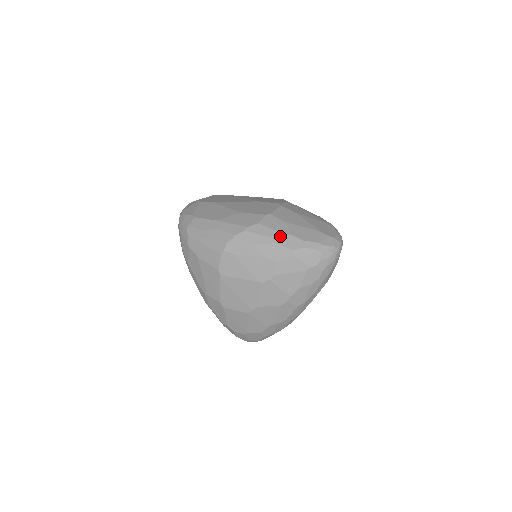
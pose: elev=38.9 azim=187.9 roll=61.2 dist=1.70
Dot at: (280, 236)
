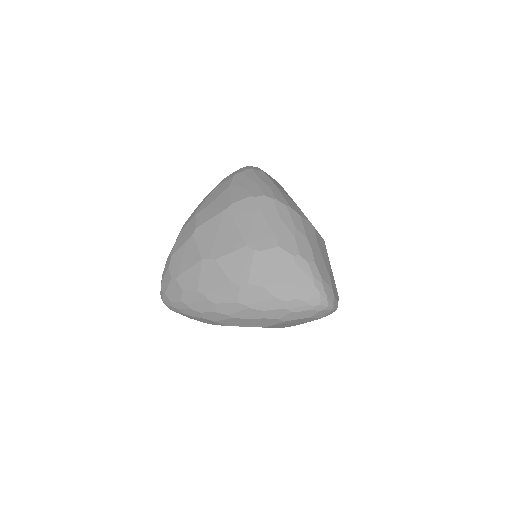
Dot at: (304, 238)
